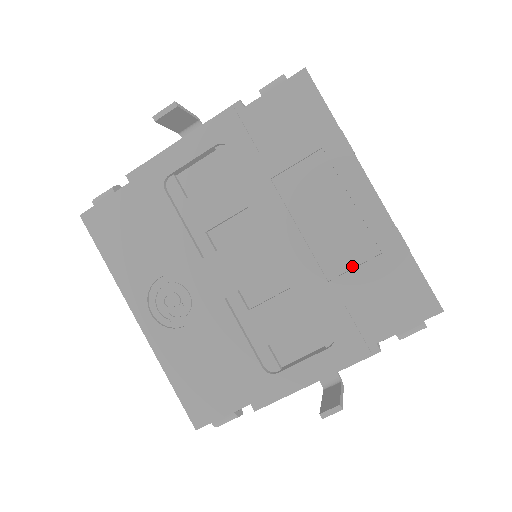
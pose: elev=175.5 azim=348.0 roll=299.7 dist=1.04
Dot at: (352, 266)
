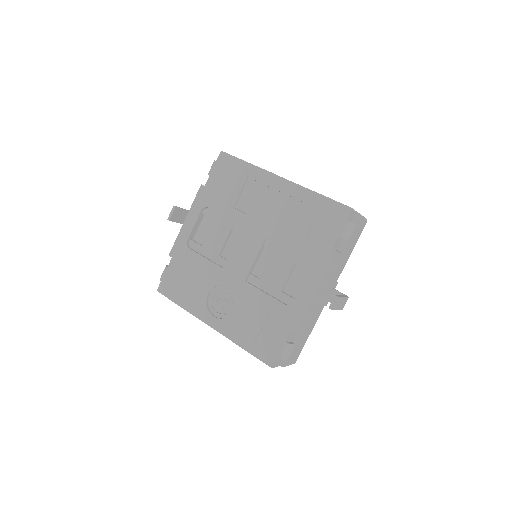
Dot at: (295, 220)
